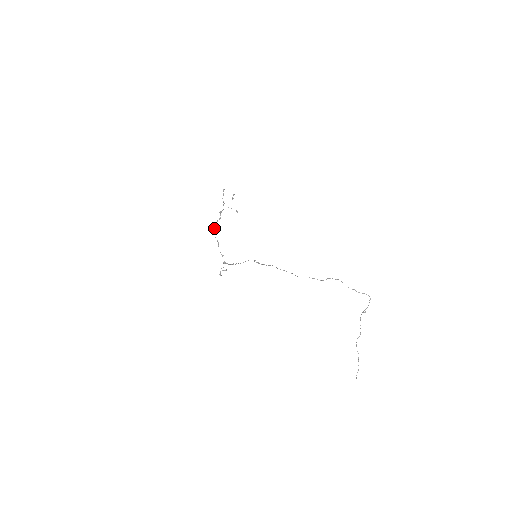
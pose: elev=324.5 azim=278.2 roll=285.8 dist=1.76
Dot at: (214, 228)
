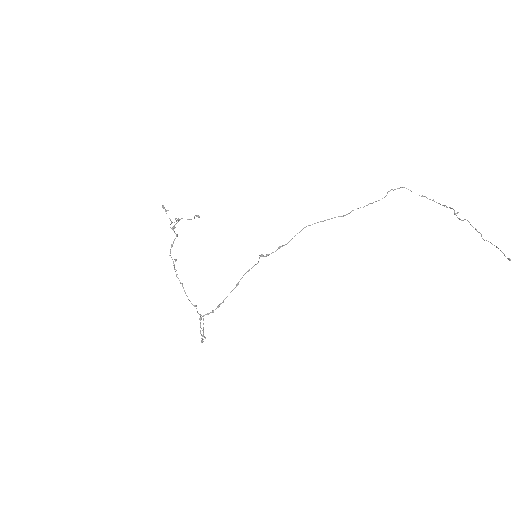
Dot at: occluded
